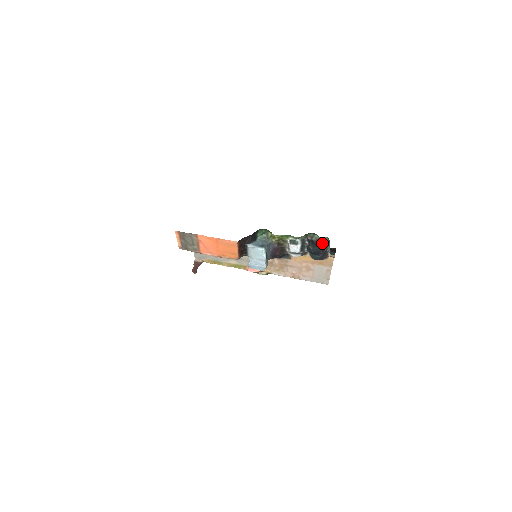
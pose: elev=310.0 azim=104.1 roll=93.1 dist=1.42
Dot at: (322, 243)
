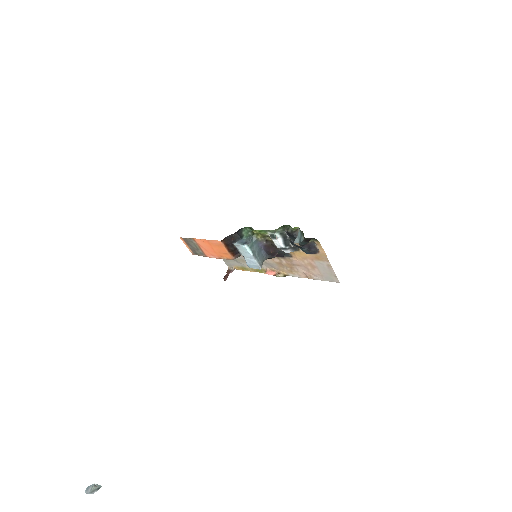
Dot at: occluded
